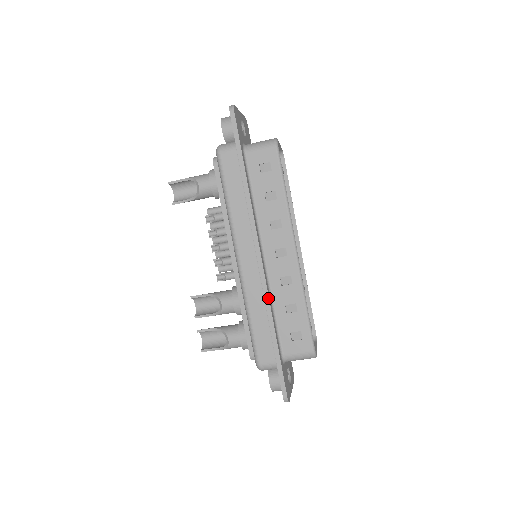
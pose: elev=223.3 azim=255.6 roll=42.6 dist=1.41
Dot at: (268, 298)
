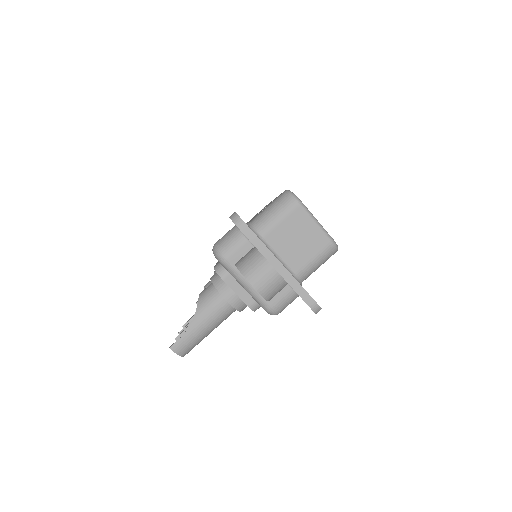
Dot at: occluded
